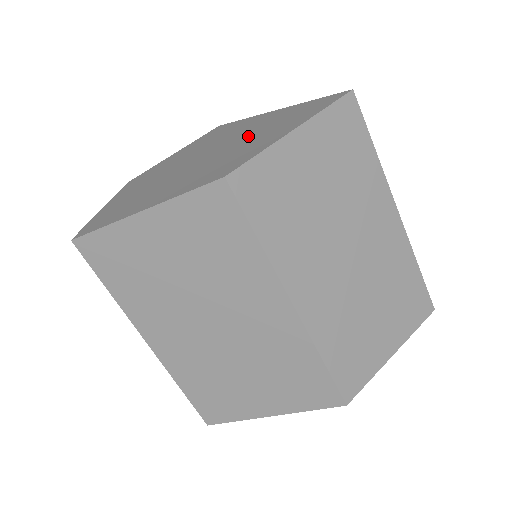
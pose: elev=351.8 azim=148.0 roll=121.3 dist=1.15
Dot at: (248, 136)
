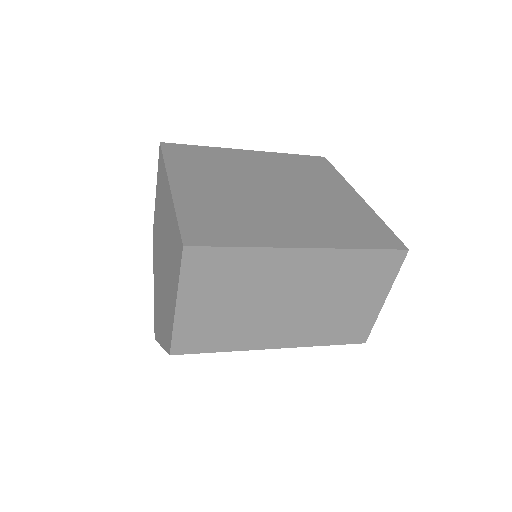
Dot at: (168, 256)
